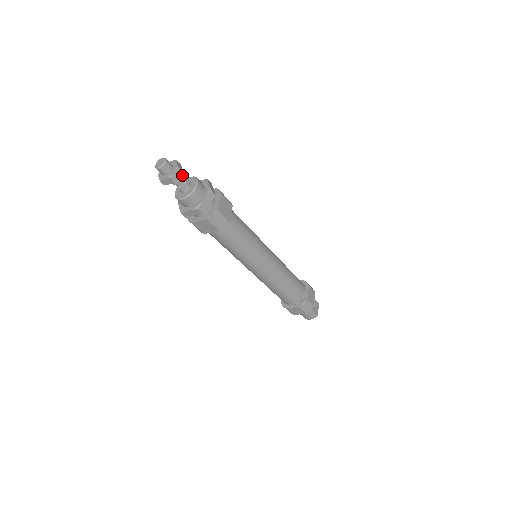
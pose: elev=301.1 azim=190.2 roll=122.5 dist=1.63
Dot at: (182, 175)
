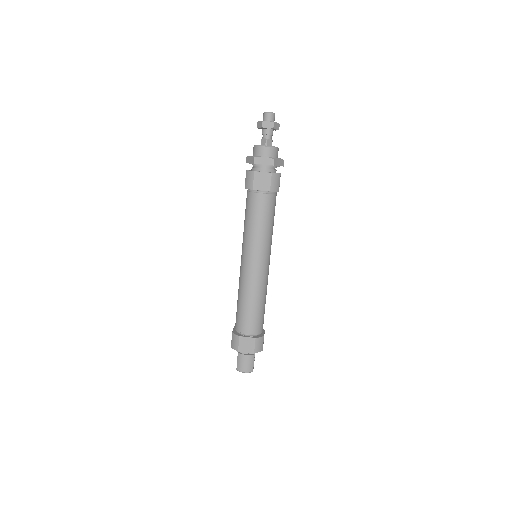
Dot at: (272, 135)
